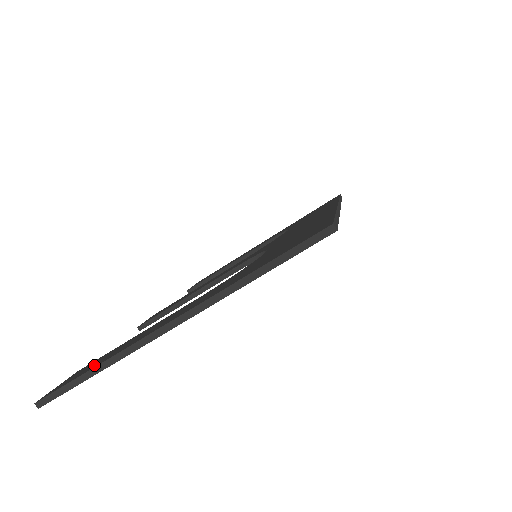
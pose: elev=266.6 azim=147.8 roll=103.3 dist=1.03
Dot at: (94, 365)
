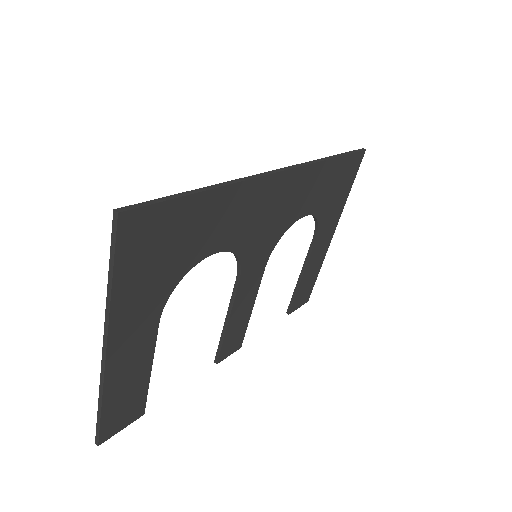
Dot at: occluded
